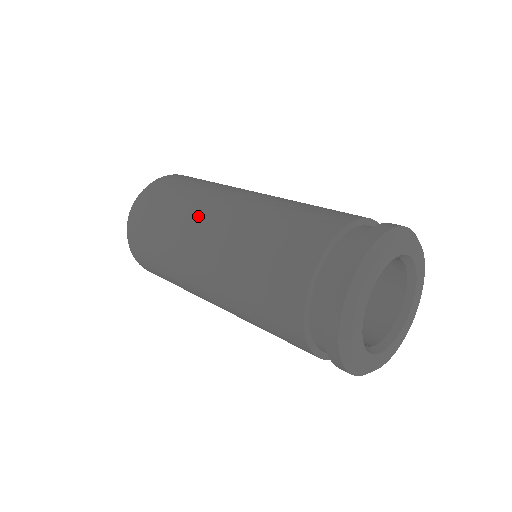
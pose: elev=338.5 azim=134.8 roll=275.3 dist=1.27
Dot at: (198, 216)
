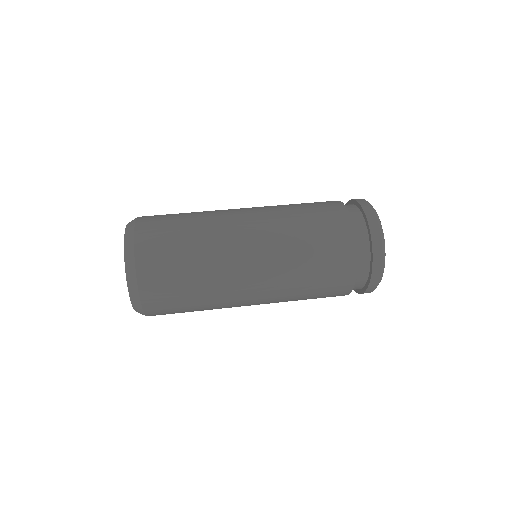
Dot at: (228, 217)
